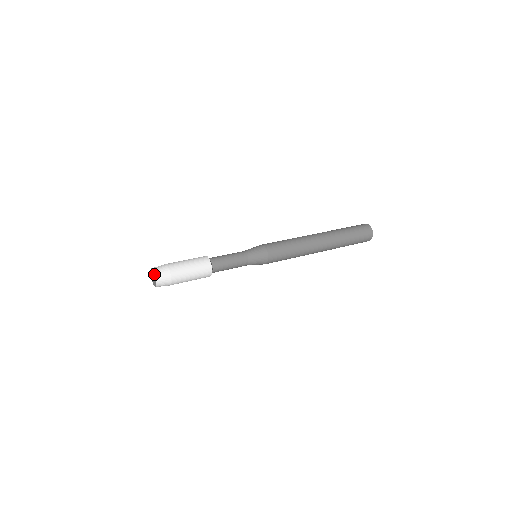
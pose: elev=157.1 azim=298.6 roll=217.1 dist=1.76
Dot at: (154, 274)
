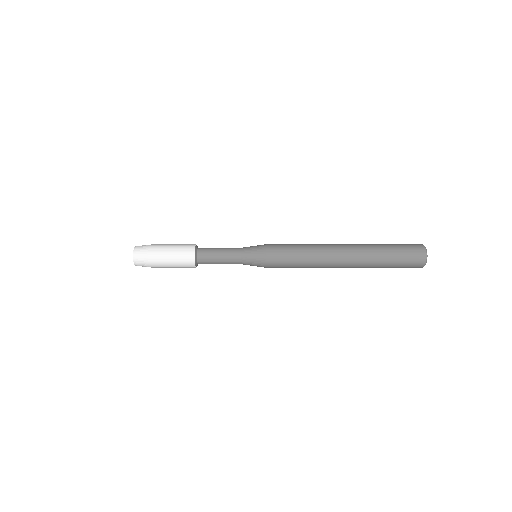
Dot at: (133, 257)
